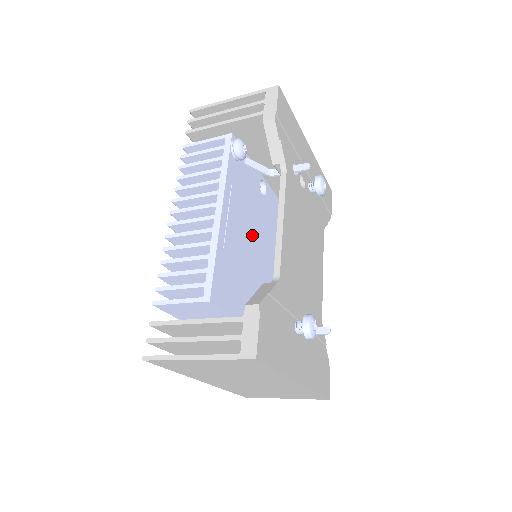
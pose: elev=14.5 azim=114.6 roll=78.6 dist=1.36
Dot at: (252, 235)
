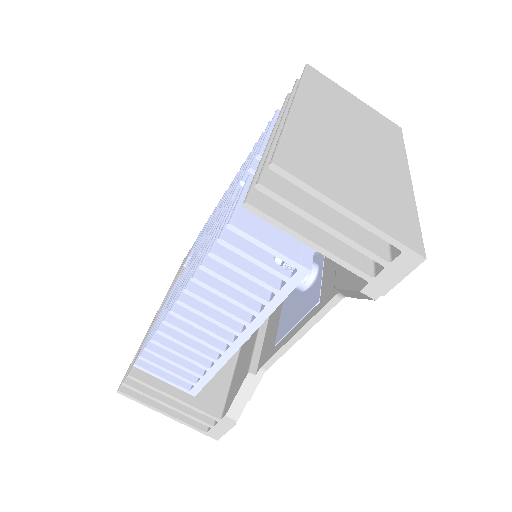
Dot at: occluded
